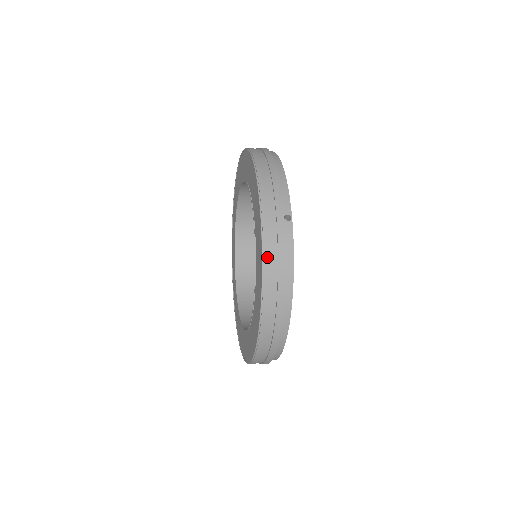
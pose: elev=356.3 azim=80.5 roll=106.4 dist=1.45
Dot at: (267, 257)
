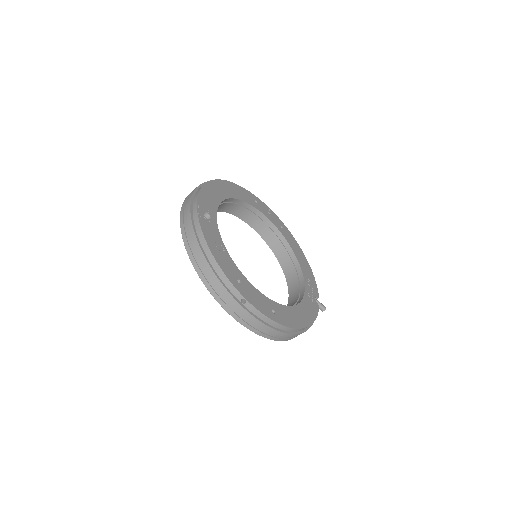
Dot at: occluded
